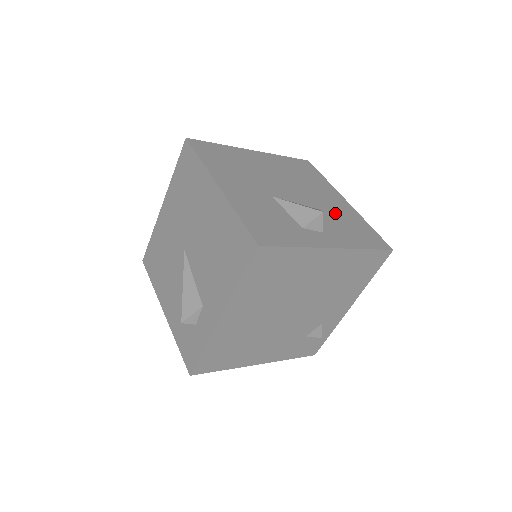
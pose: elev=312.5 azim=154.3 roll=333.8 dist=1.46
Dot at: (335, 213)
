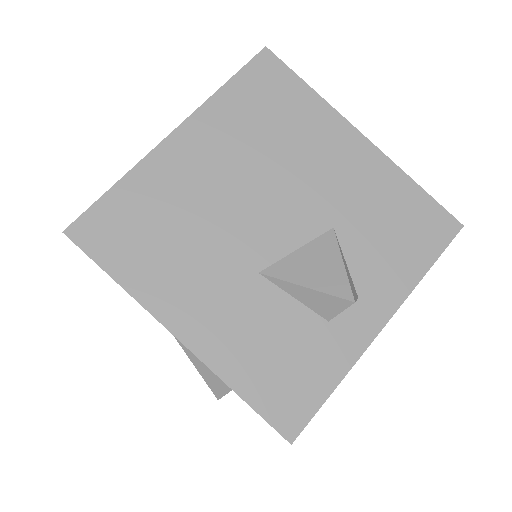
Dot at: (358, 208)
